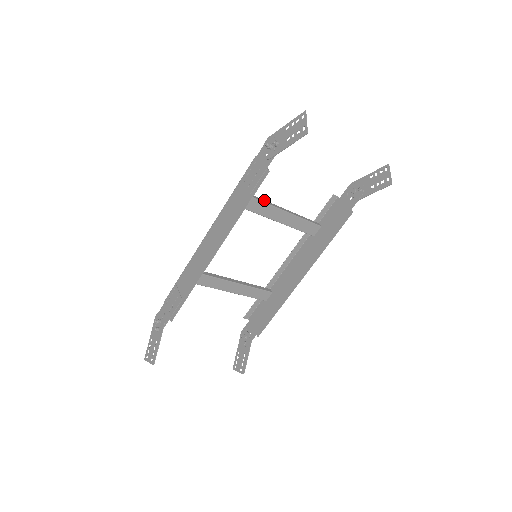
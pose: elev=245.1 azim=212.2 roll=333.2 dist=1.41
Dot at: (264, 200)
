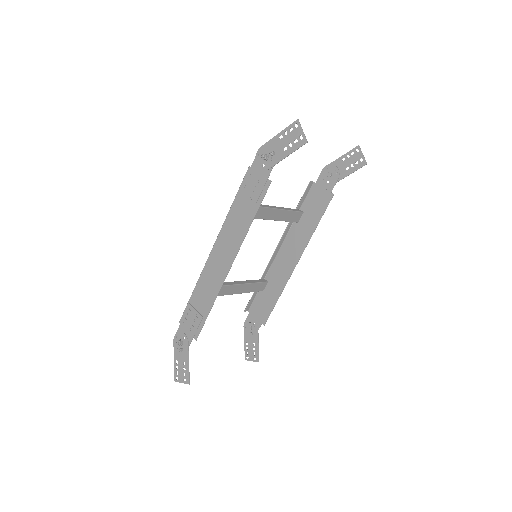
Dot at: occluded
